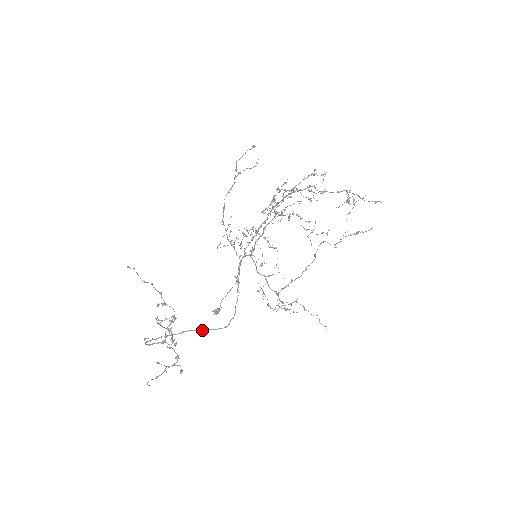
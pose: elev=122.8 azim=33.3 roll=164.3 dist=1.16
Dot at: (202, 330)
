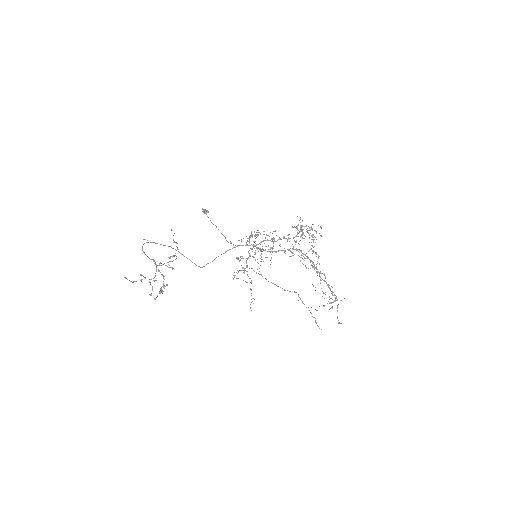
Dot at: (184, 256)
